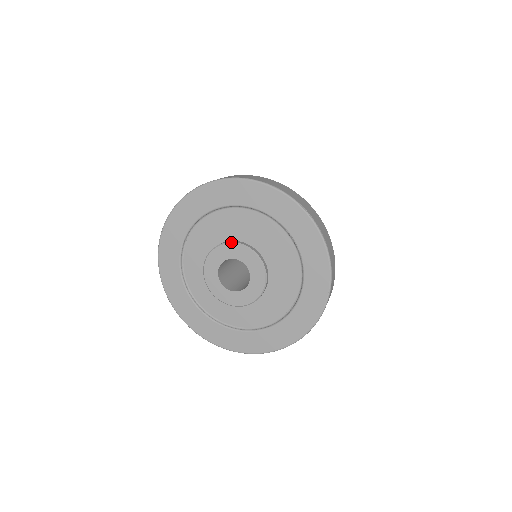
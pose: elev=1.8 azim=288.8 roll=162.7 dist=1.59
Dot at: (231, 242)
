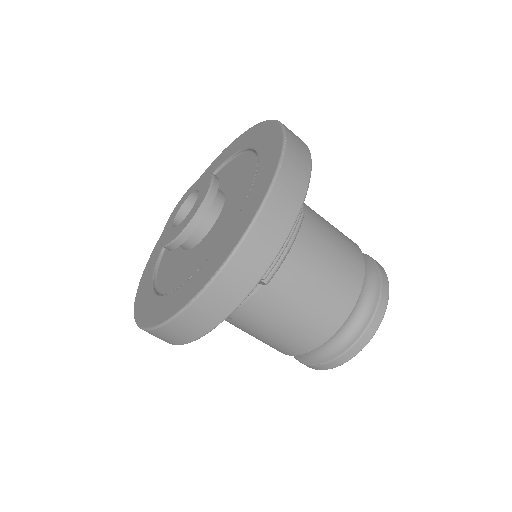
Dot at: (208, 173)
